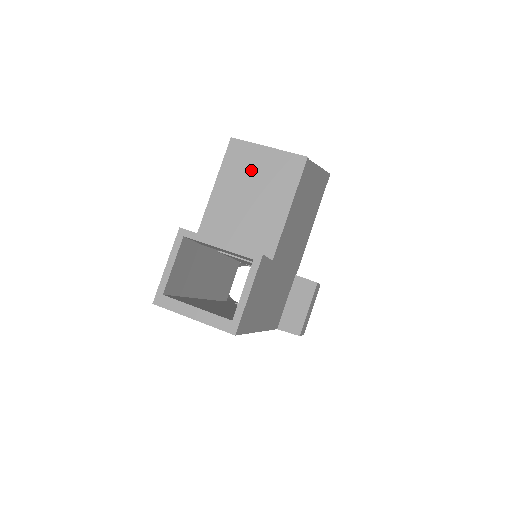
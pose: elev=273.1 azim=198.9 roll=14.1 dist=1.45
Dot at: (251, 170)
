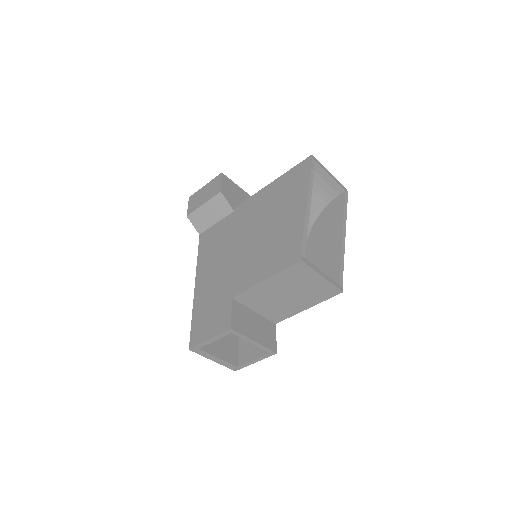
Dot at: (300, 283)
